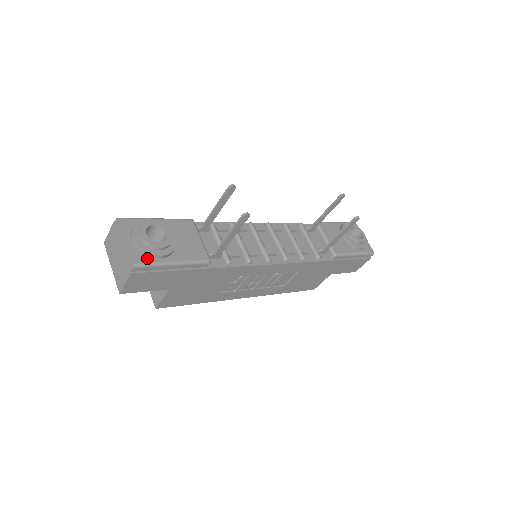
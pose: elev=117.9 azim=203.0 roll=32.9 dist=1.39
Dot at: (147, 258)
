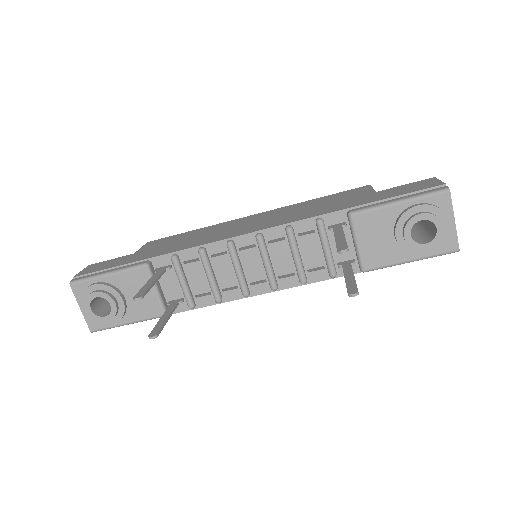
Dot at: (101, 324)
